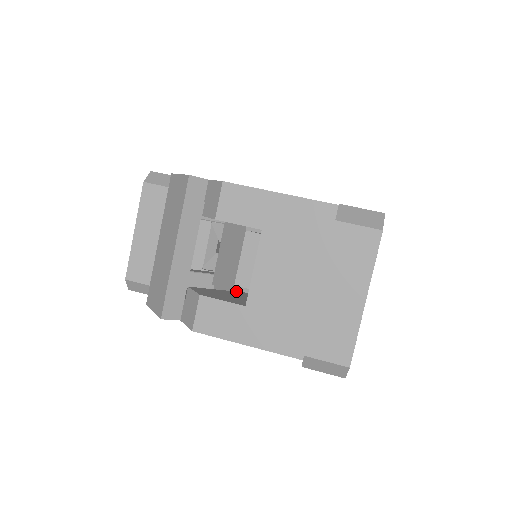
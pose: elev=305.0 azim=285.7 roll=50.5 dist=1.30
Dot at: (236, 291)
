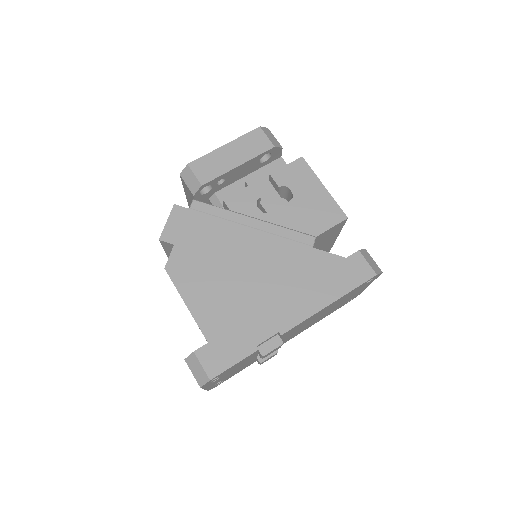
Dot at: occluded
